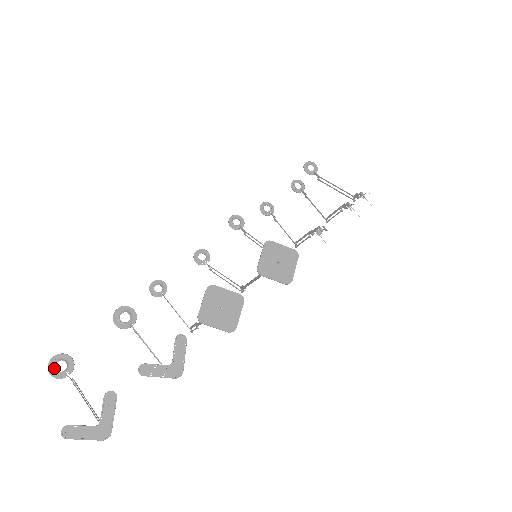
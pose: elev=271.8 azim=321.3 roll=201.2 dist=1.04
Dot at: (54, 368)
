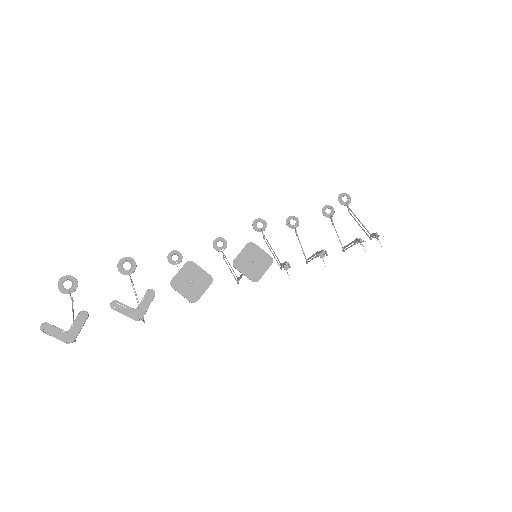
Dot at: (62, 284)
